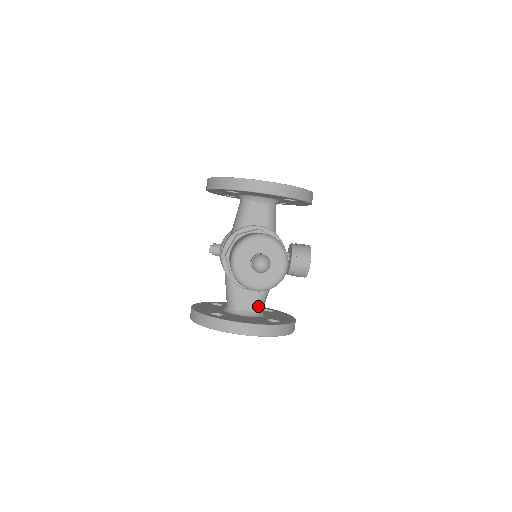
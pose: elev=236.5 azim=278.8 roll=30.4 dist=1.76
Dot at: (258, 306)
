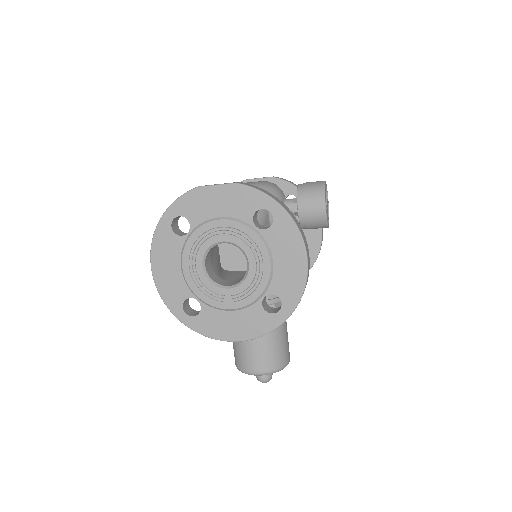
Dot at: occluded
